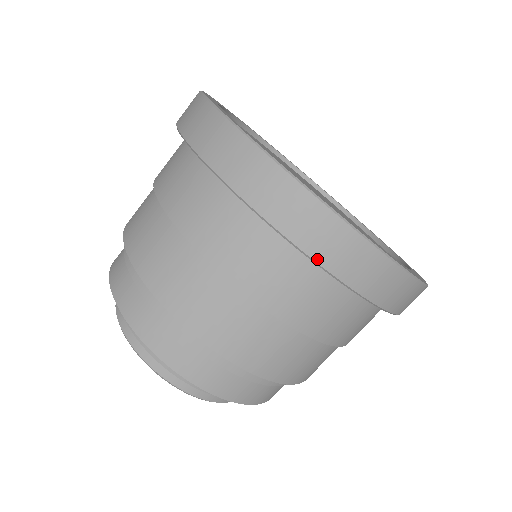
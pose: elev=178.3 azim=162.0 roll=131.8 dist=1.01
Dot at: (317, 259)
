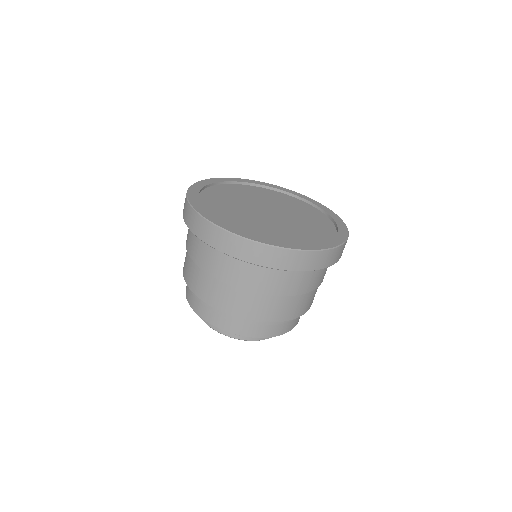
Dot at: (194, 233)
